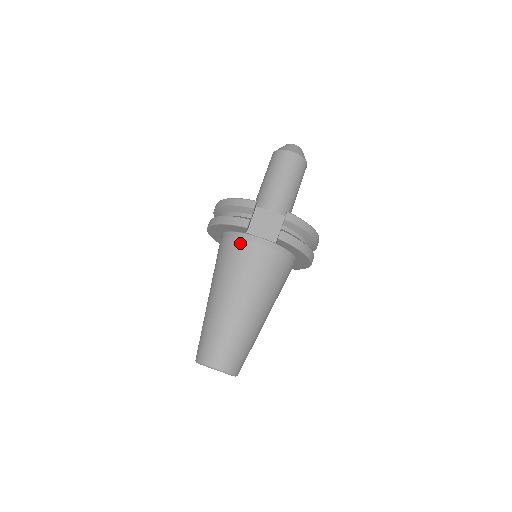
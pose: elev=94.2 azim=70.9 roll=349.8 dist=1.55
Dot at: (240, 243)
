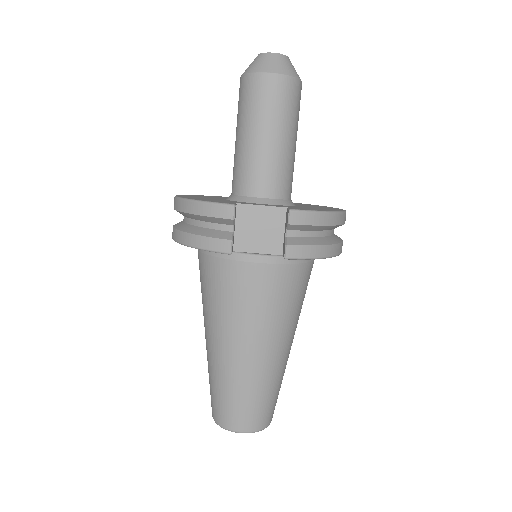
Dot at: (227, 266)
